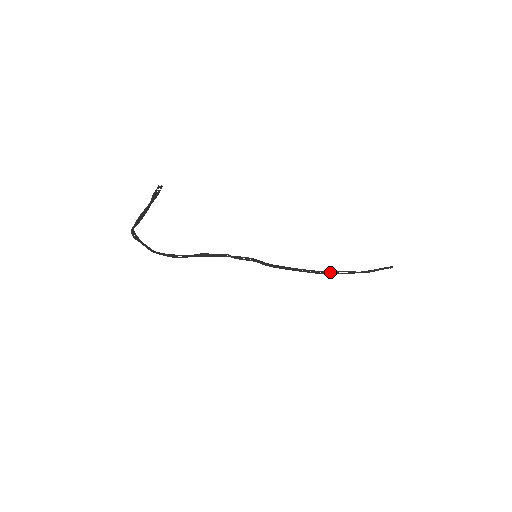
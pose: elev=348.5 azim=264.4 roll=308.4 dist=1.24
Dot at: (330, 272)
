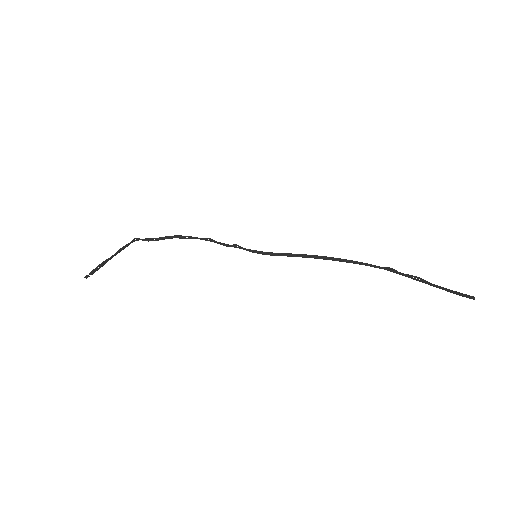
Dot at: (379, 267)
